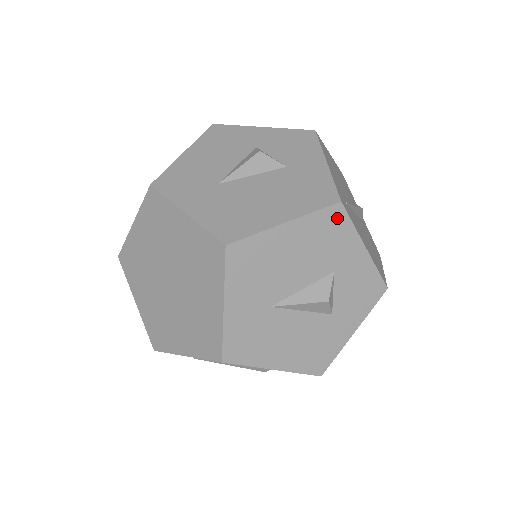
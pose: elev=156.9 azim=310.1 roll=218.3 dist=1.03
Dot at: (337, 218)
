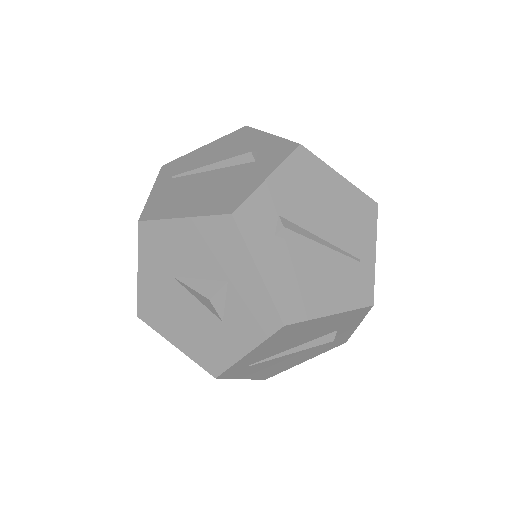
Dot at: occluded
